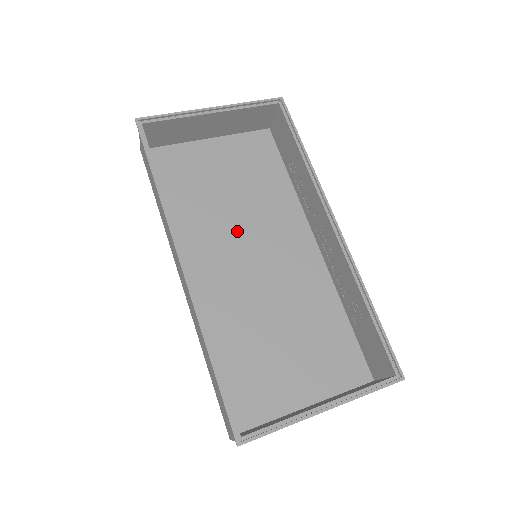
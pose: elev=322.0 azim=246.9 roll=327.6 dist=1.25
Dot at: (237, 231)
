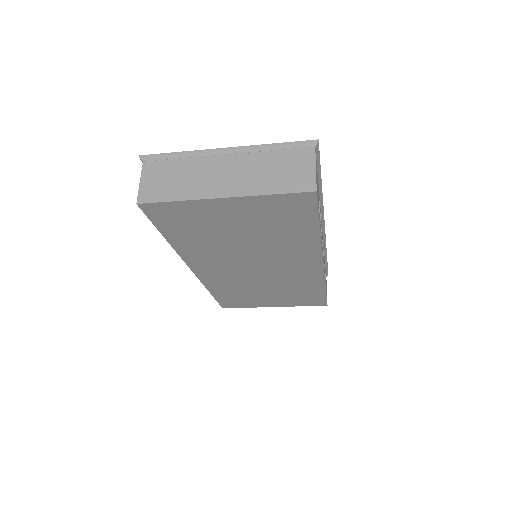
Dot at: occluded
